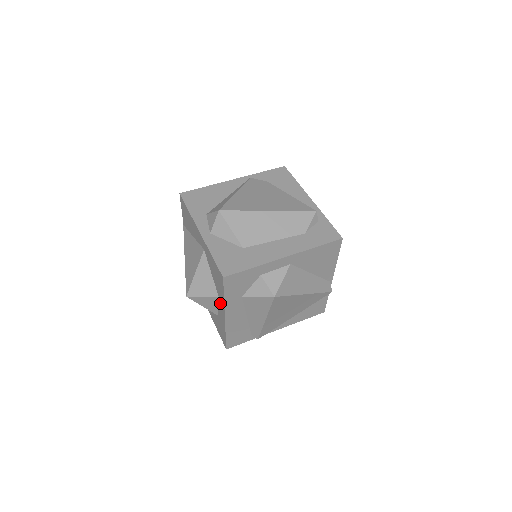
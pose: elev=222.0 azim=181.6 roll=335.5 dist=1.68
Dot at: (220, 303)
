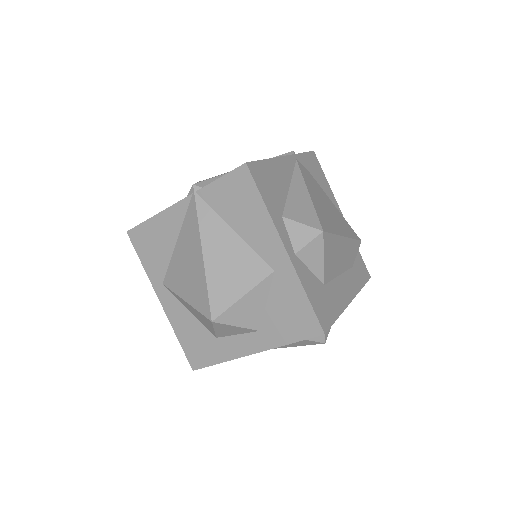
Dot at: (256, 338)
